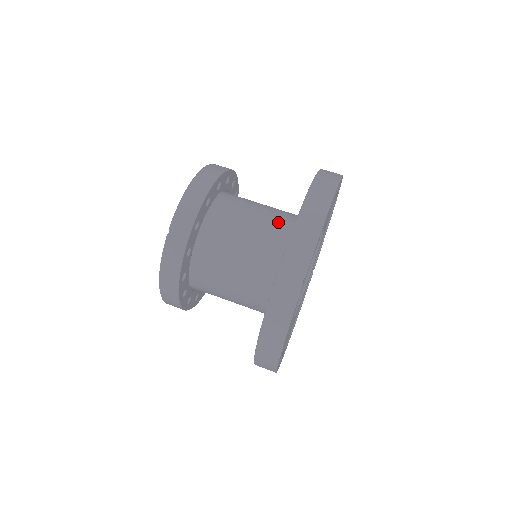
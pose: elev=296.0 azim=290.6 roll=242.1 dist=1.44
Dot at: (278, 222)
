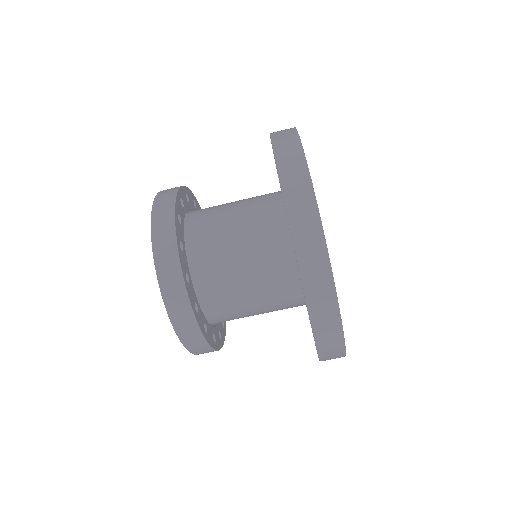
Dot at: (277, 290)
